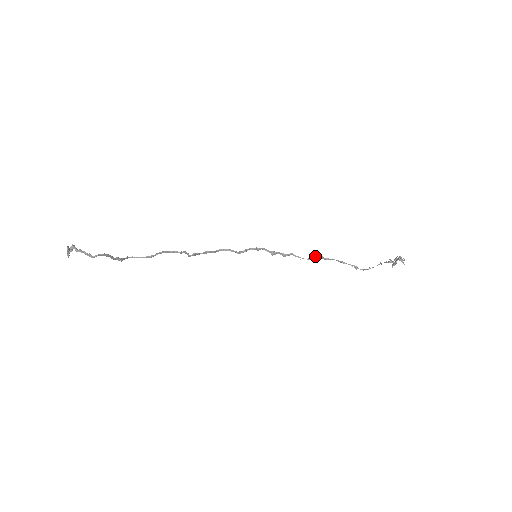
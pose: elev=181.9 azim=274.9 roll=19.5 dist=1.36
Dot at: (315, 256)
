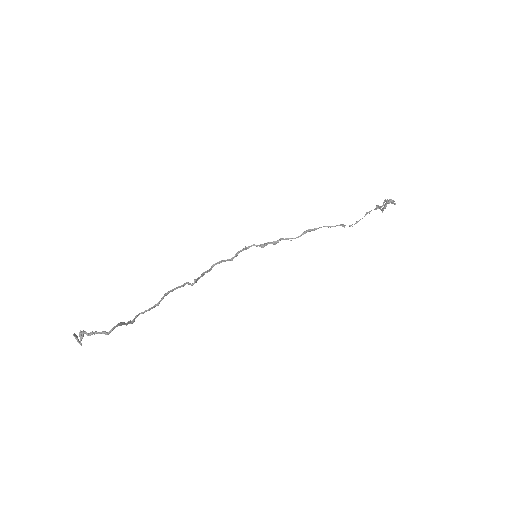
Dot at: (304, 231)
